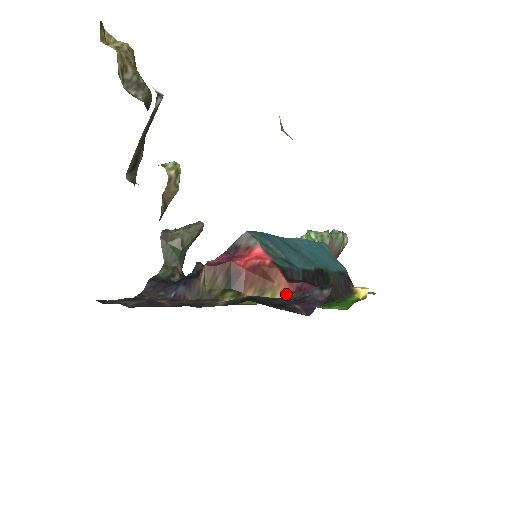
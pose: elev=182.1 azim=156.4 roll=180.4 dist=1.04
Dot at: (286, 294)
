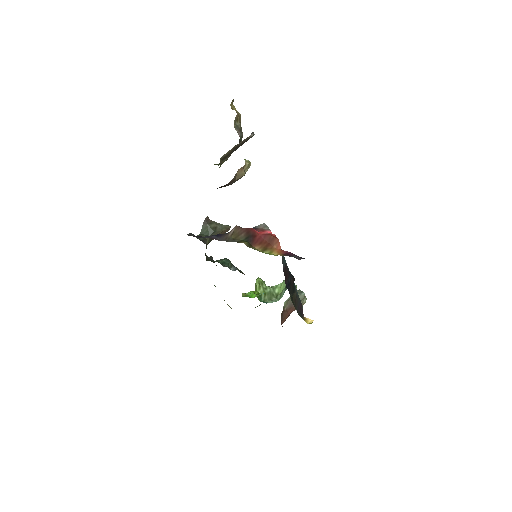
Dot at: (279, 254)
